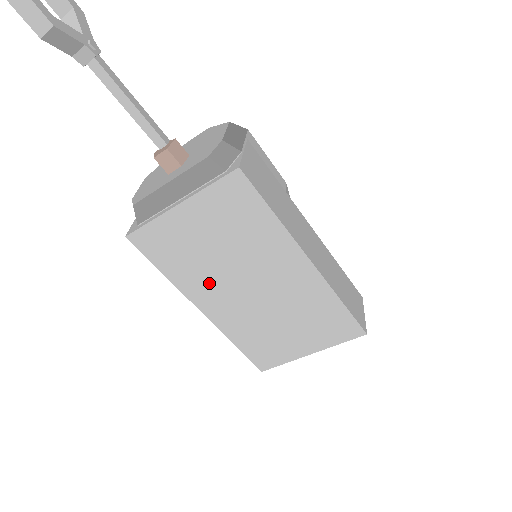
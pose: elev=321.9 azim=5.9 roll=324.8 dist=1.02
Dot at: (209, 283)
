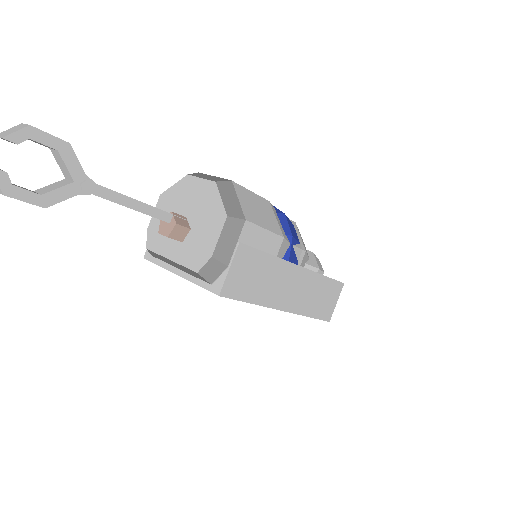
Dot at: occluded
